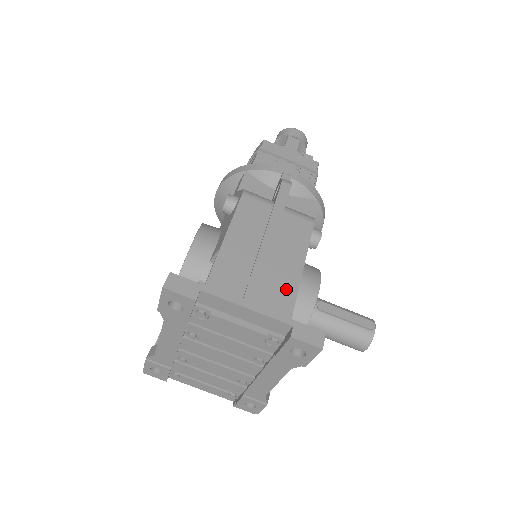
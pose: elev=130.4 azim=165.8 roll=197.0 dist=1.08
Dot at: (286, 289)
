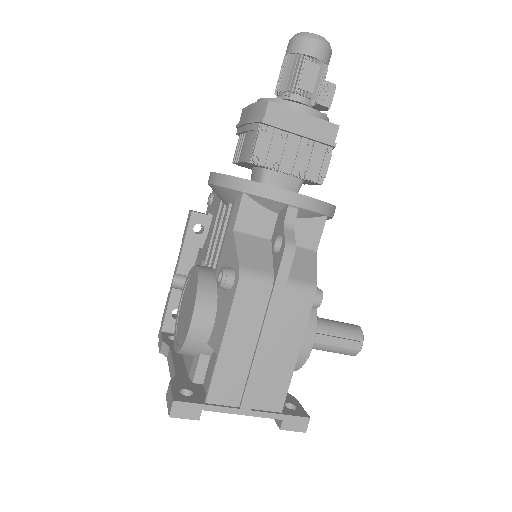
Dot at: (279, 384)
